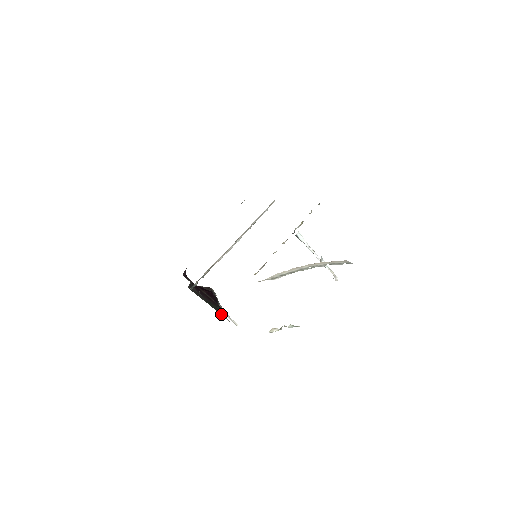
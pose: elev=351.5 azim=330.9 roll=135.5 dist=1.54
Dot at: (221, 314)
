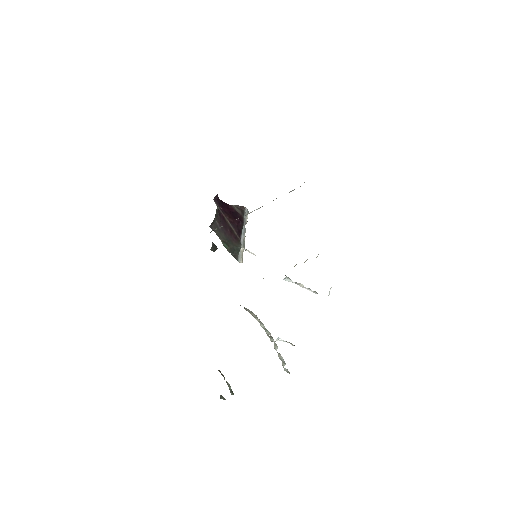
Dot at: (235, 257)
